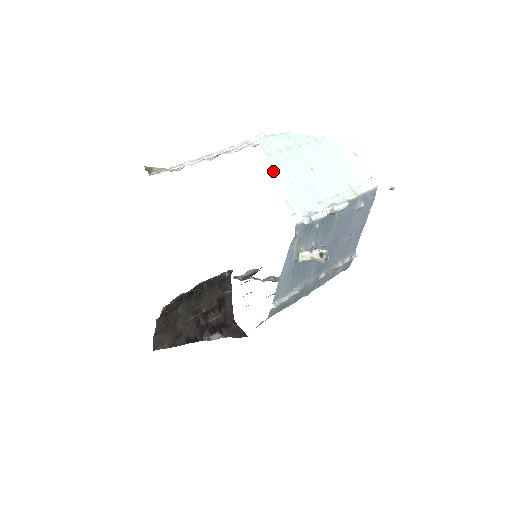
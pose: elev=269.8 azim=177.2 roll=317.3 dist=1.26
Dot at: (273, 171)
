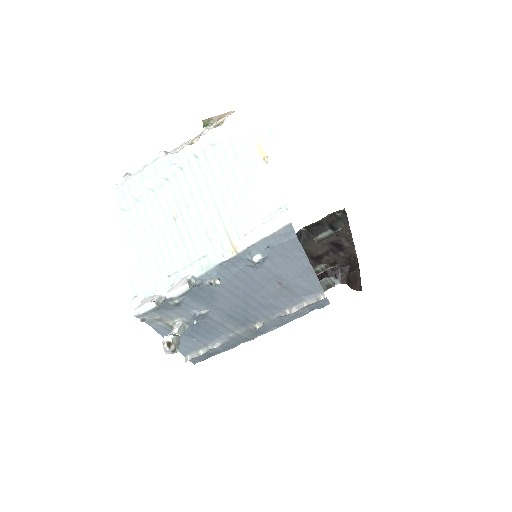
Dot at: (124, 236)
